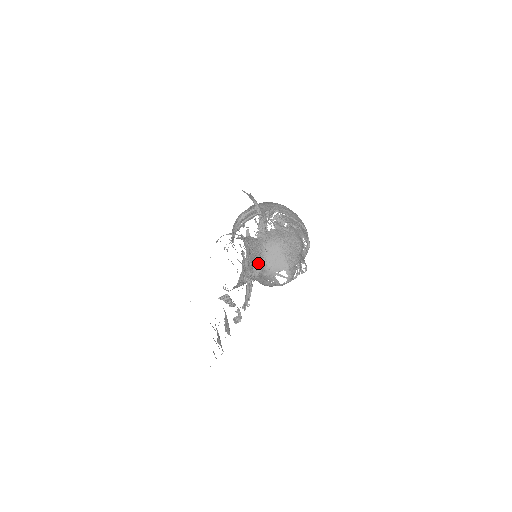
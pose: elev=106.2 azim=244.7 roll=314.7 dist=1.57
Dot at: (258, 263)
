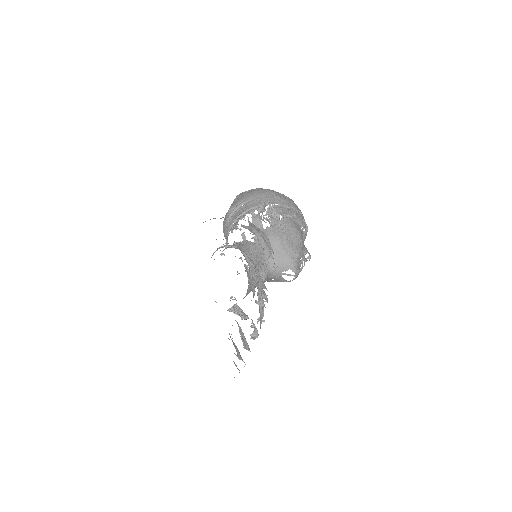
Dot at: (262, 269)
